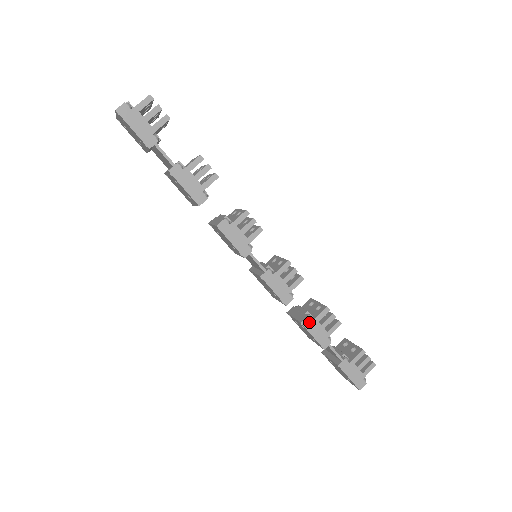
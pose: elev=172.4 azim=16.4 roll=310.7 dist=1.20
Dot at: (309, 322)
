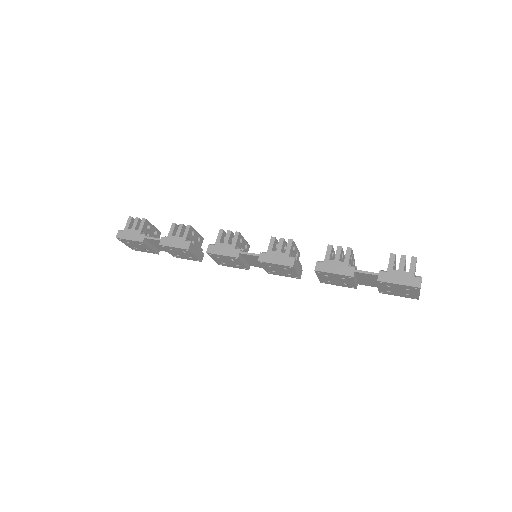
Dot at: (321, 265)
